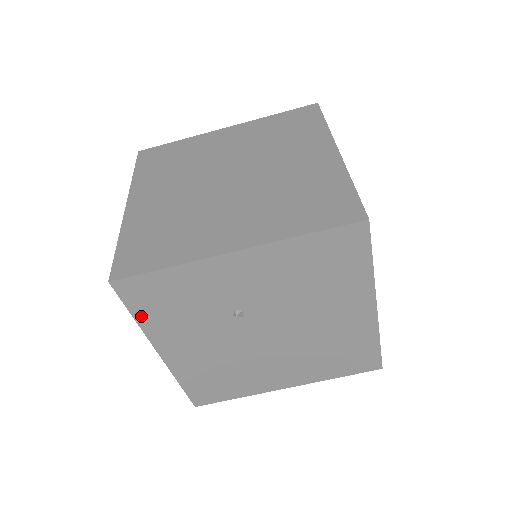
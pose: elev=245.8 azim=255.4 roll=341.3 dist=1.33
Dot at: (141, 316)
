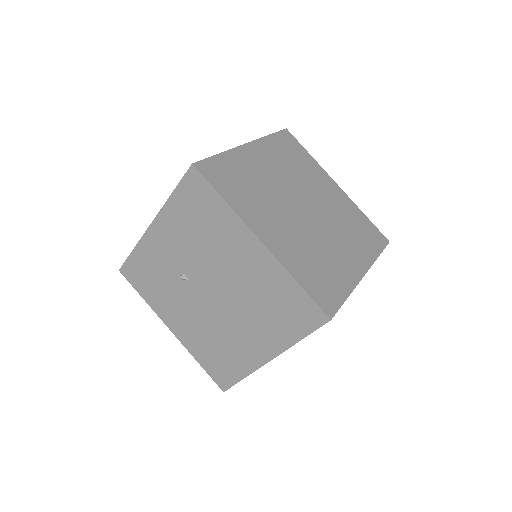
Dot at: (144, 295)
